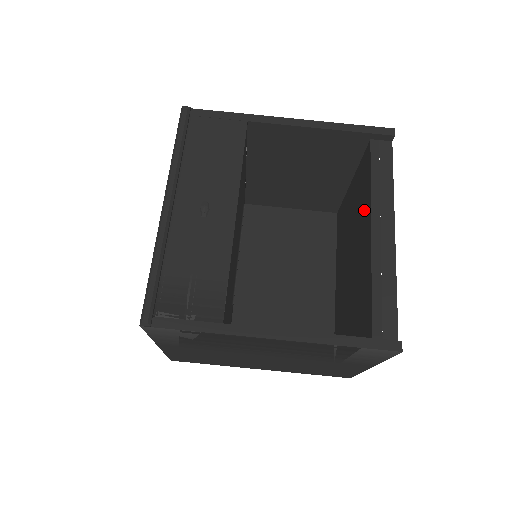
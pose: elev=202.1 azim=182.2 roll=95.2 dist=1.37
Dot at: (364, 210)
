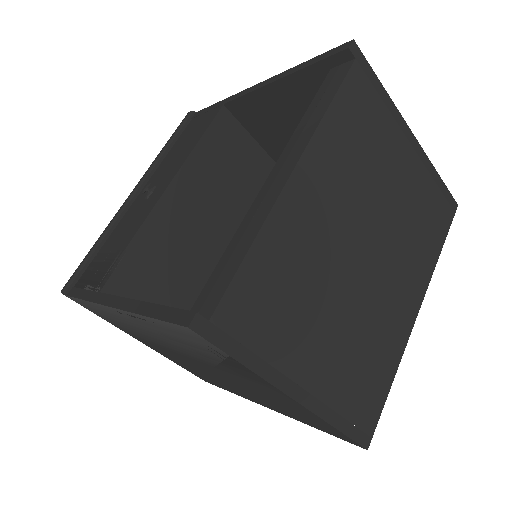
Dot at: occluded
